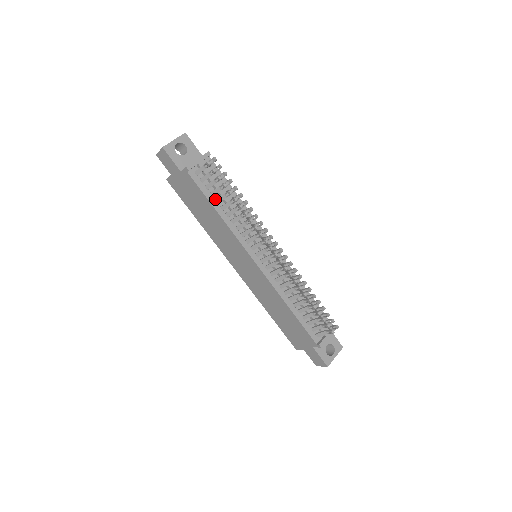
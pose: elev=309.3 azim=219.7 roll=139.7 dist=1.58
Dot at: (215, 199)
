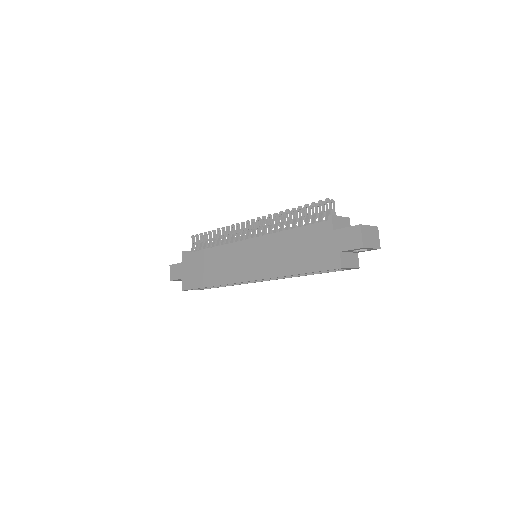
Dot at: occluded
